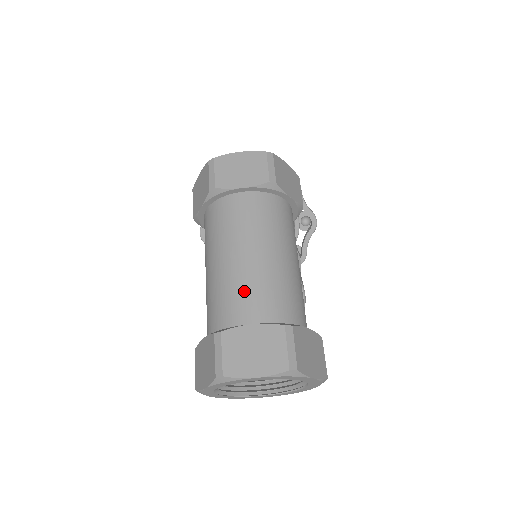
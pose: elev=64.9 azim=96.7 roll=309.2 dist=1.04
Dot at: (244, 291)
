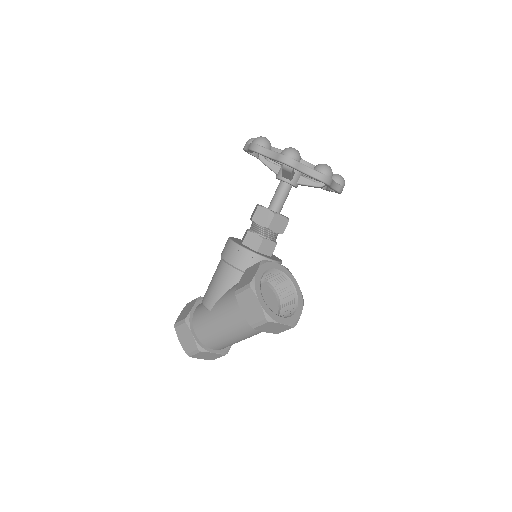
Dot at: (222, 345)
